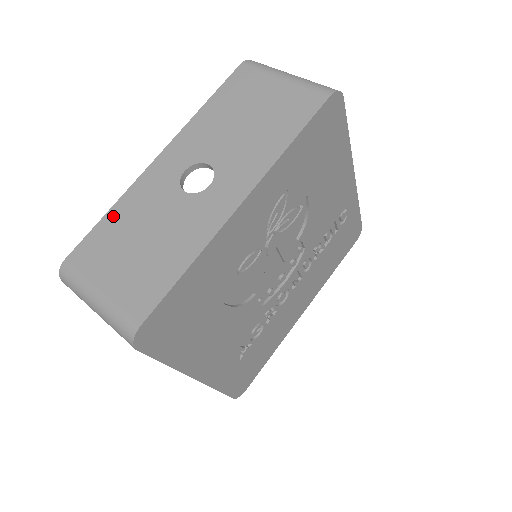
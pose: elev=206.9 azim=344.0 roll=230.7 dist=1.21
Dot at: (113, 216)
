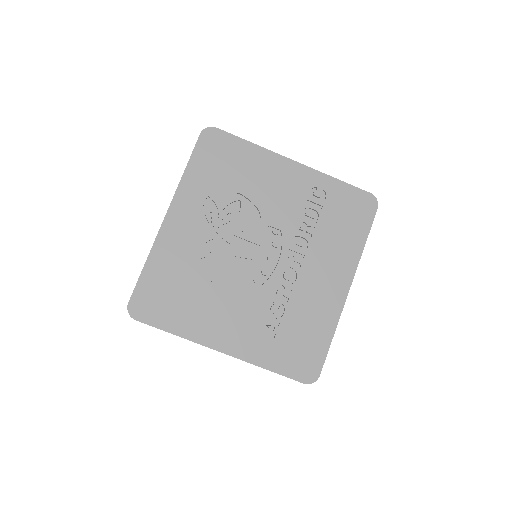
Dot at: occluded
